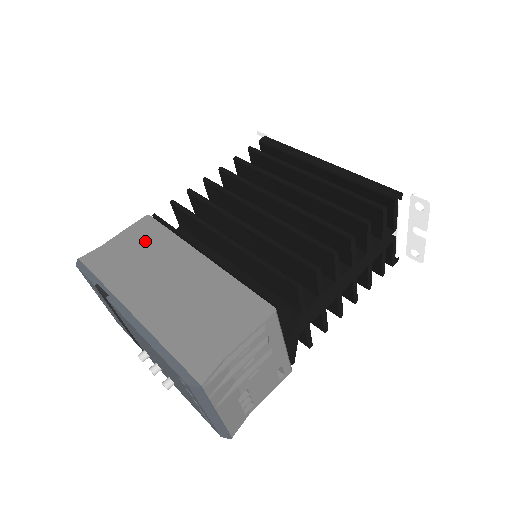
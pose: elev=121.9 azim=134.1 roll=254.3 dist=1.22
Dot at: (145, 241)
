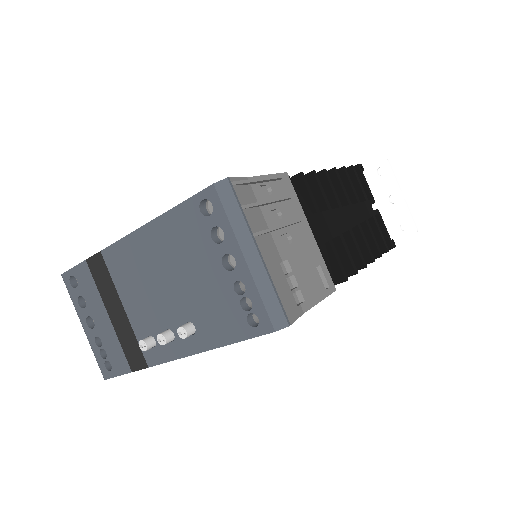
Dot at: occluded
